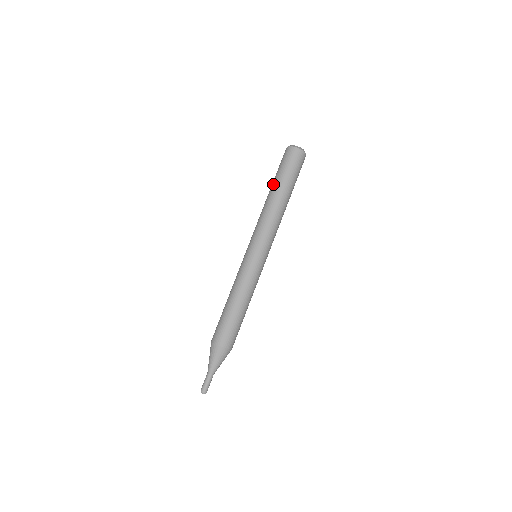
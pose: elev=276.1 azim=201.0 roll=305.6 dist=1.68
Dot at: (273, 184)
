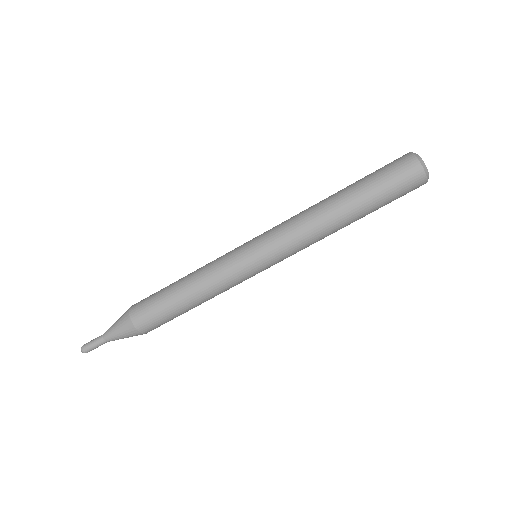
Dot at: occluded
